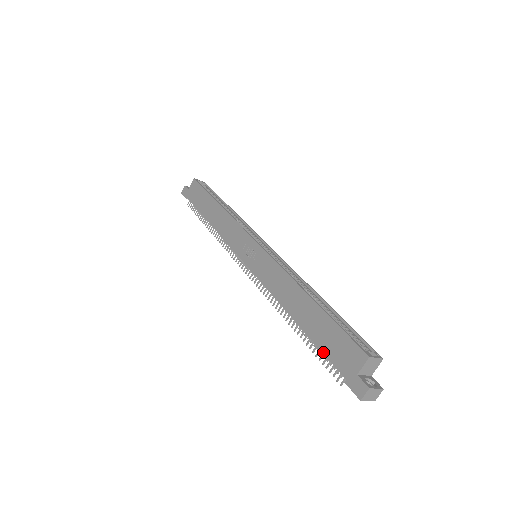
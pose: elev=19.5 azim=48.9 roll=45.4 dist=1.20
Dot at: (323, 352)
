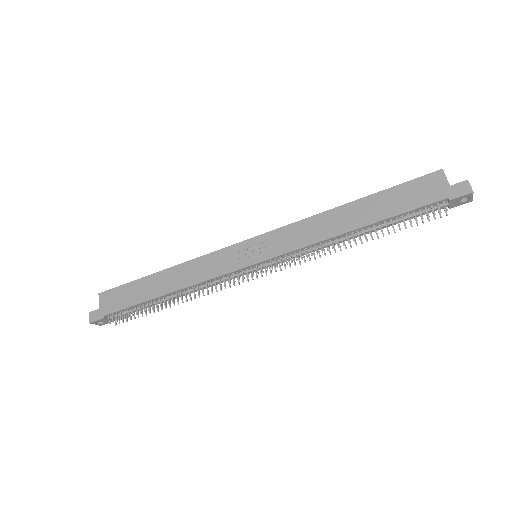
Dot at: (409, 210)
